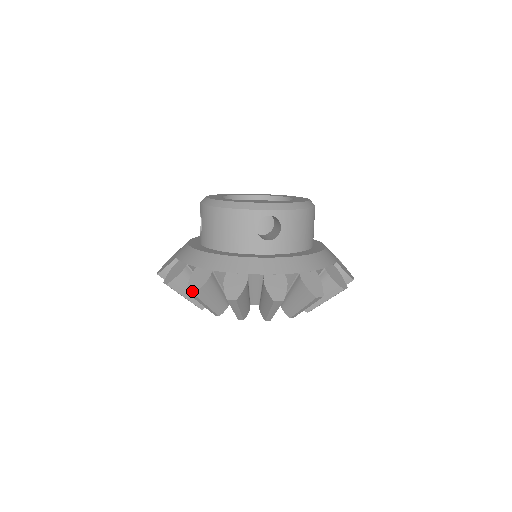
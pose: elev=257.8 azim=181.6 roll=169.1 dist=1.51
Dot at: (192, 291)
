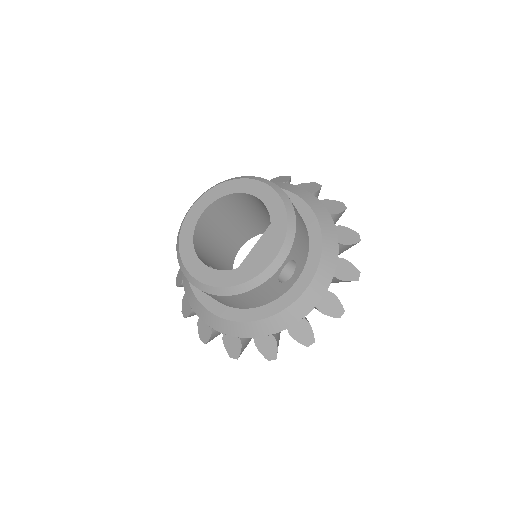
Dot at: (272, 358)
